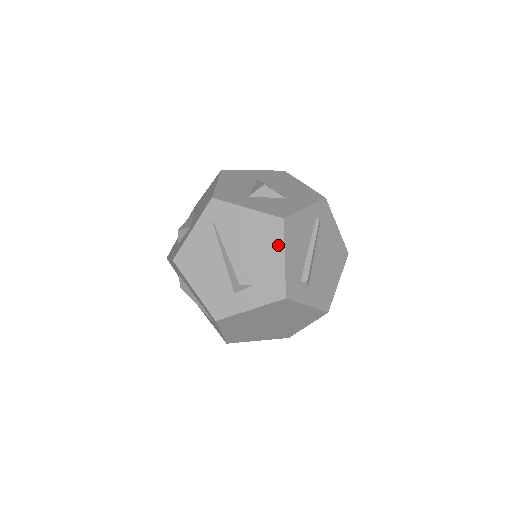
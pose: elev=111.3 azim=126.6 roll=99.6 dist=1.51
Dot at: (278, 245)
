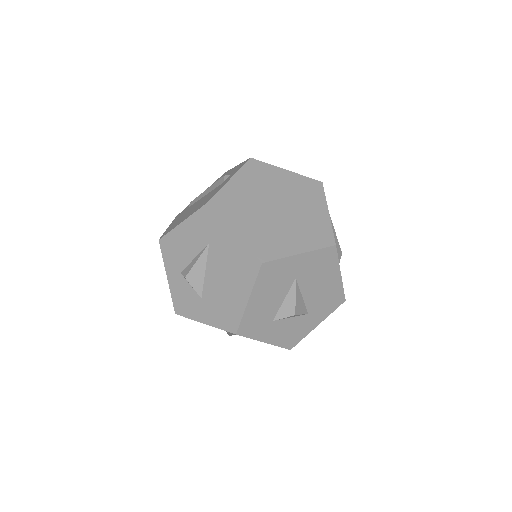
Dot at: occluded
